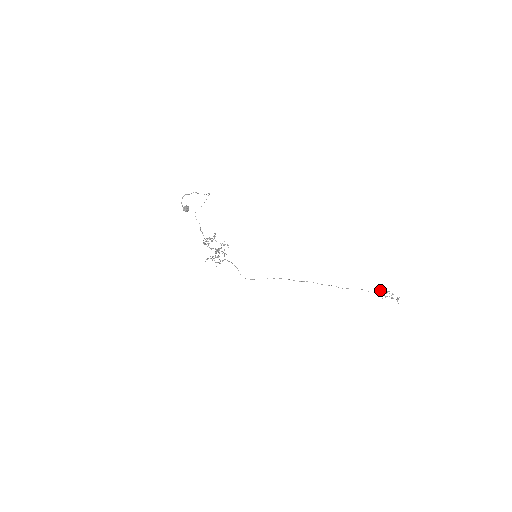
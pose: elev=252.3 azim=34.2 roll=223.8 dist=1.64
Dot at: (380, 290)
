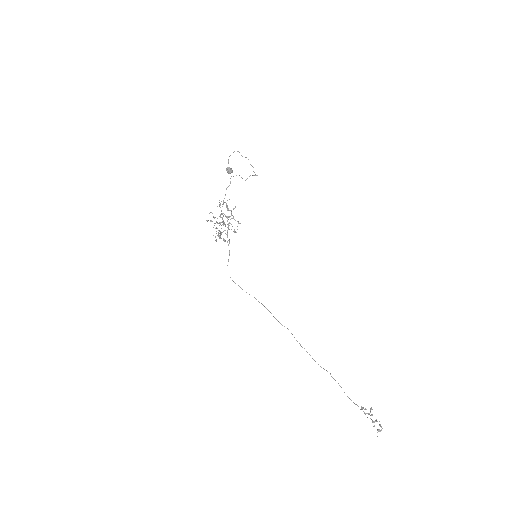
Dot at: (363, 407)
